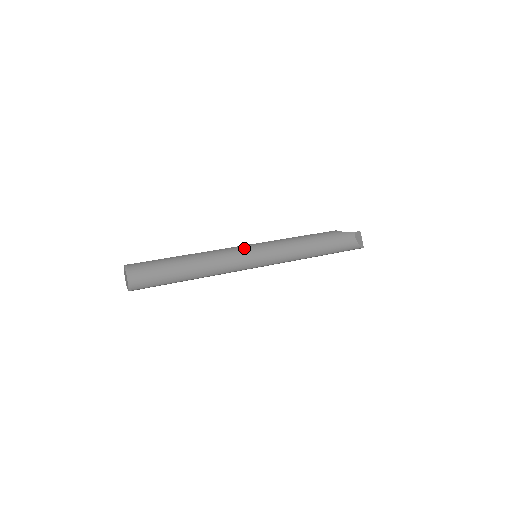
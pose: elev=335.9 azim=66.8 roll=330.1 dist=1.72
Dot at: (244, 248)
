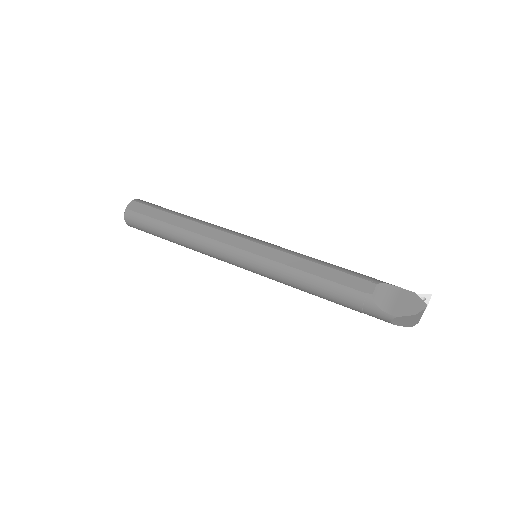
Dot at: (232, 254)
